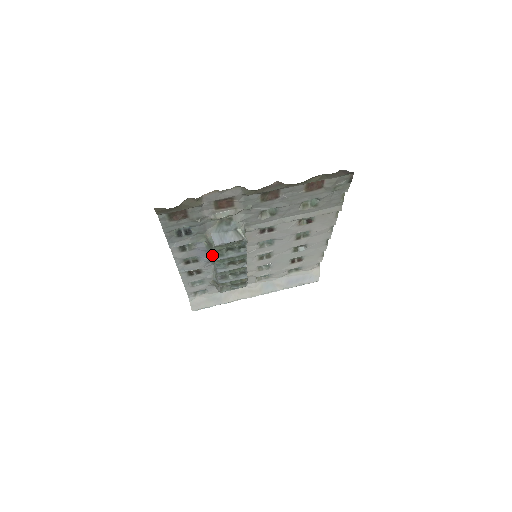
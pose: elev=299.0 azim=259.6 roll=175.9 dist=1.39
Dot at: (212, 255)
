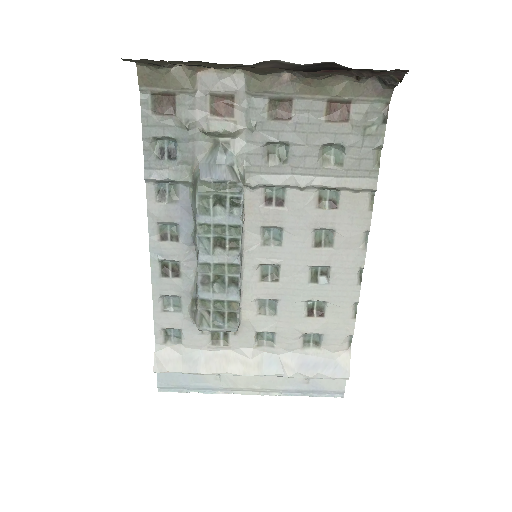
Dot at: (195, 210)
